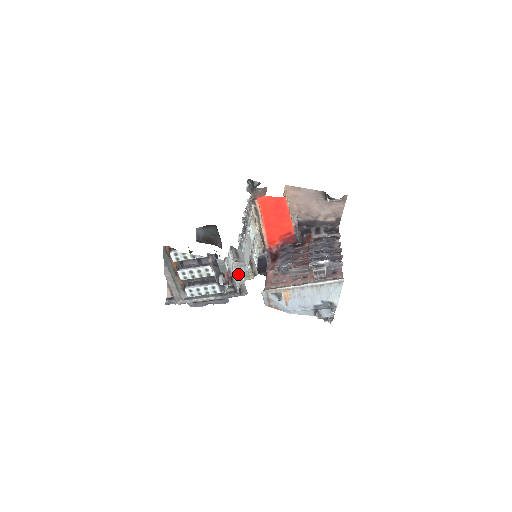
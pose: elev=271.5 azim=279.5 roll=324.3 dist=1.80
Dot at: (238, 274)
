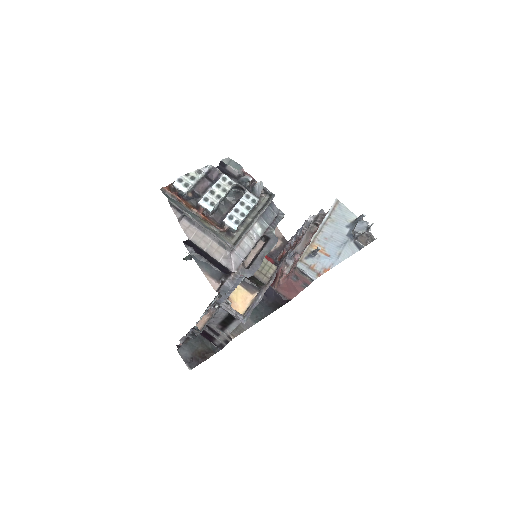
Dot at: occluded
